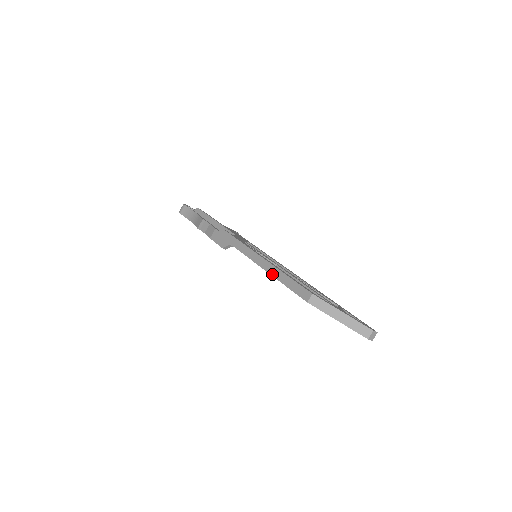
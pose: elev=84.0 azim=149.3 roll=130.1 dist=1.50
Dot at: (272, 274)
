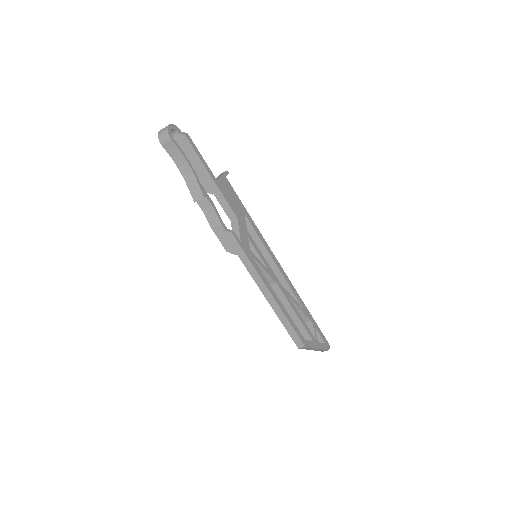
Dot at: (276, 312)
